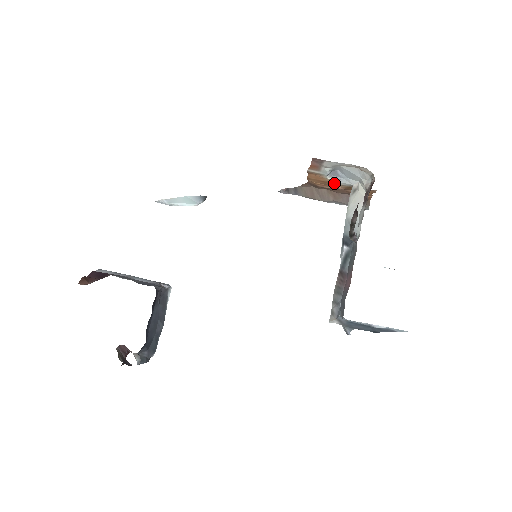
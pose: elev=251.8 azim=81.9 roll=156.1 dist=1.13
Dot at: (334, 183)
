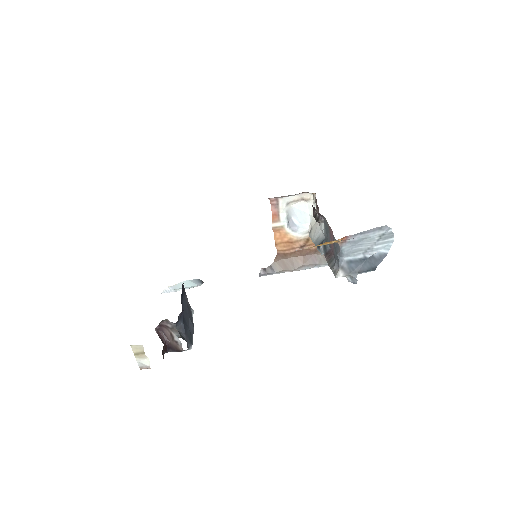
Dot at: (295, 239)
